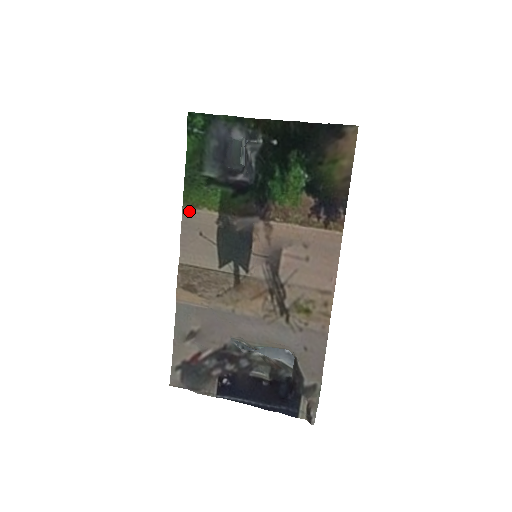
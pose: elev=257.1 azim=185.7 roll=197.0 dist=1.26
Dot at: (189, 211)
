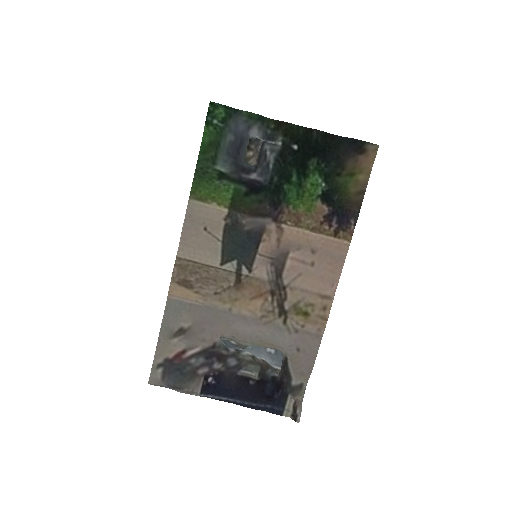
Dot at: (196, 204)
